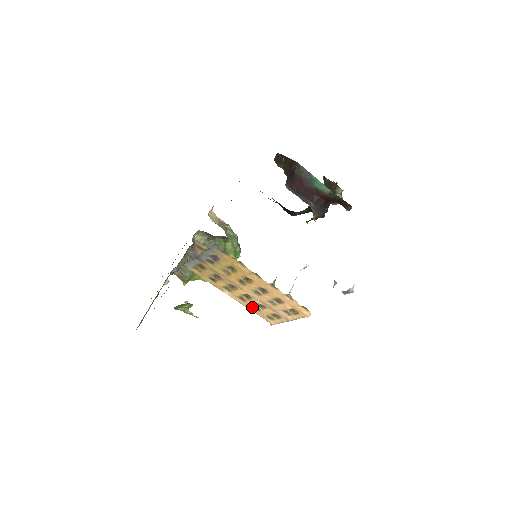
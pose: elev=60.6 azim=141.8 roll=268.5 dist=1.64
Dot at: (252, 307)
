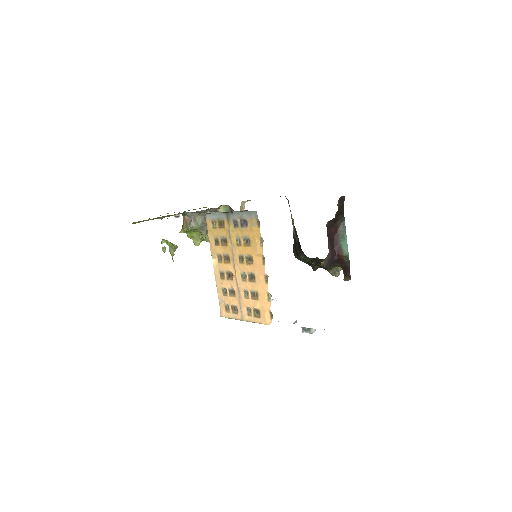
Dot at: (222, 288)
